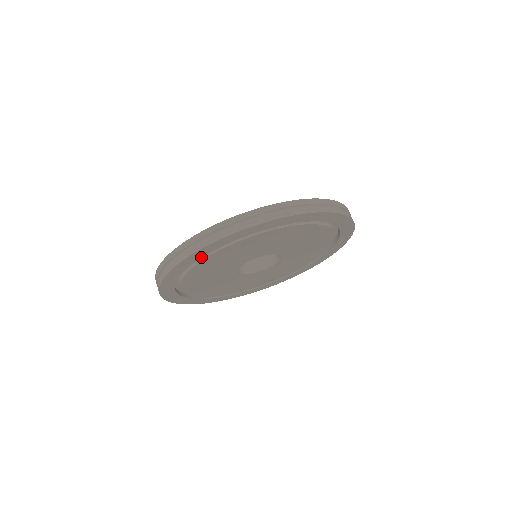
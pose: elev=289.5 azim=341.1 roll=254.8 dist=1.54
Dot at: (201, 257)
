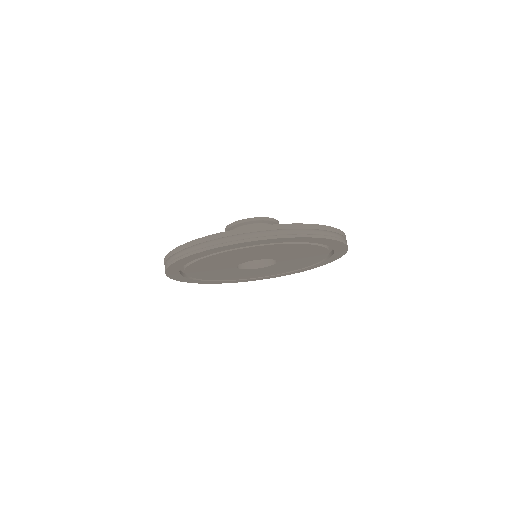
Dot at: (215, 252)
